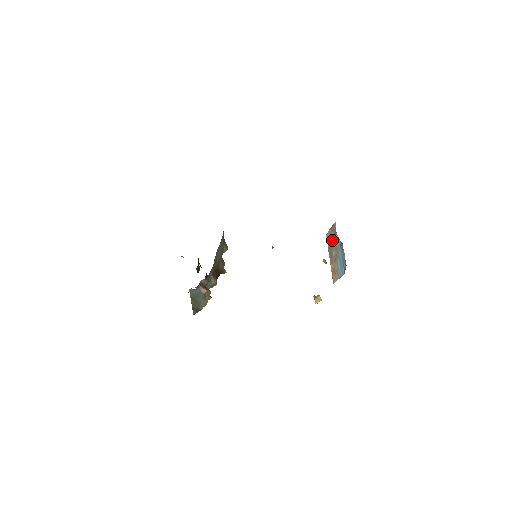
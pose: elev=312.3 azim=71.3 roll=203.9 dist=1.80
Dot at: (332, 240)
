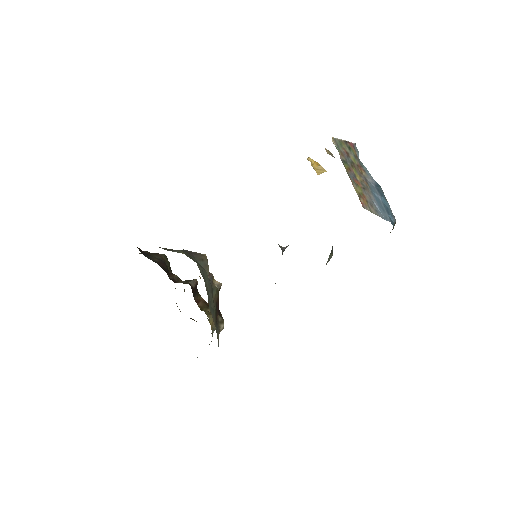
Dot at: (351, 160)
